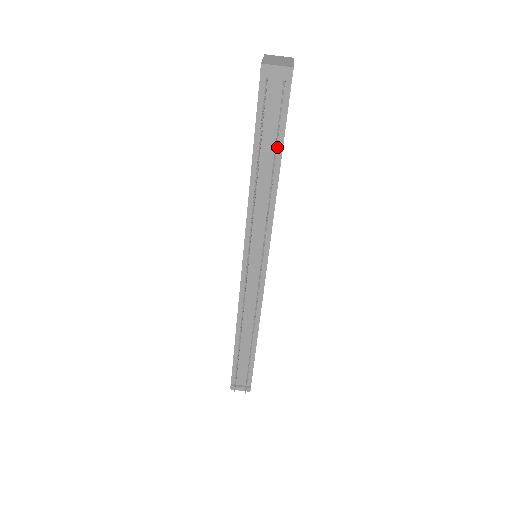
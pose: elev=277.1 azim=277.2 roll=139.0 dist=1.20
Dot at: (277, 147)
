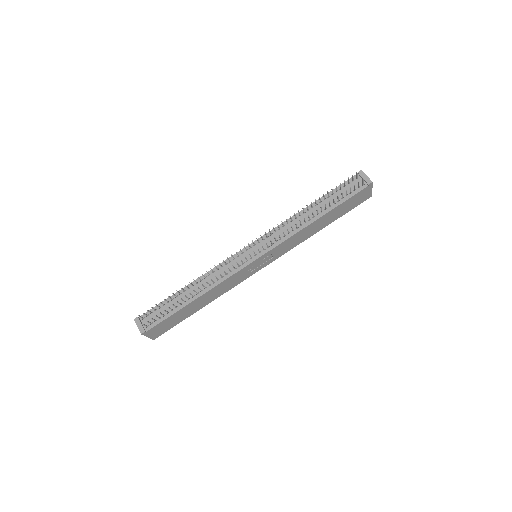
Dot at: (331, 206)
